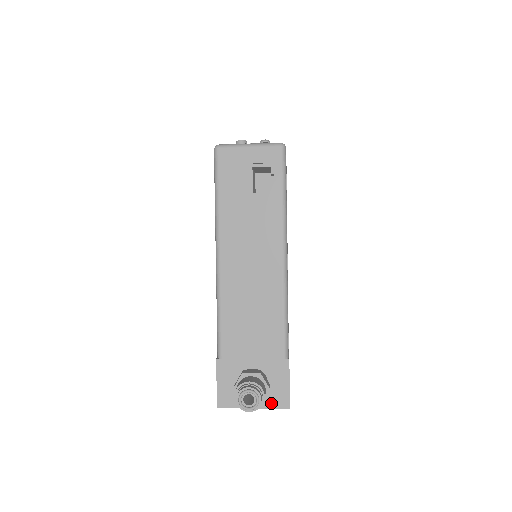
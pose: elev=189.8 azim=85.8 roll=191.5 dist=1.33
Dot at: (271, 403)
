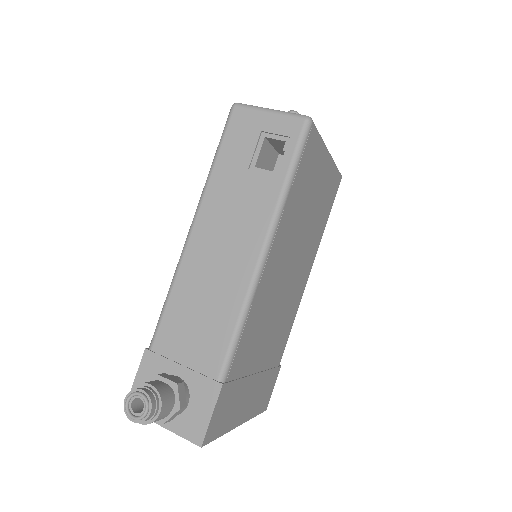
Dot at: (183, 429)
